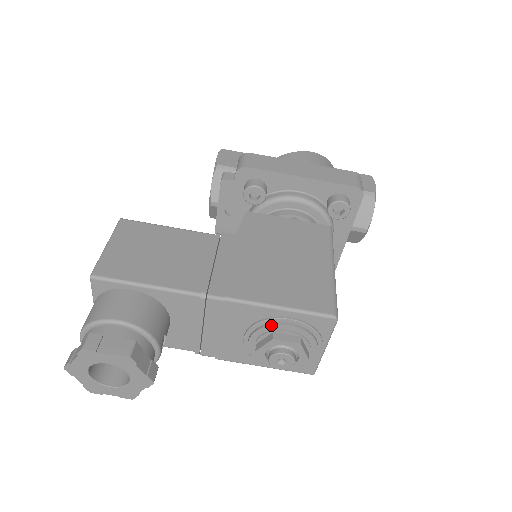
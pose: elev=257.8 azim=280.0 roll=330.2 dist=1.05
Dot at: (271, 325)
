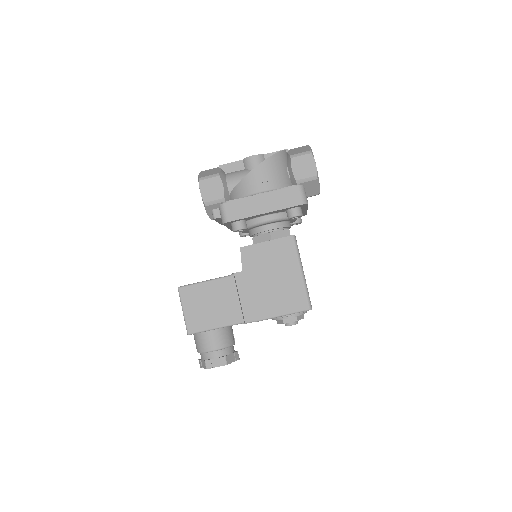
Dot at: (280, 319)
